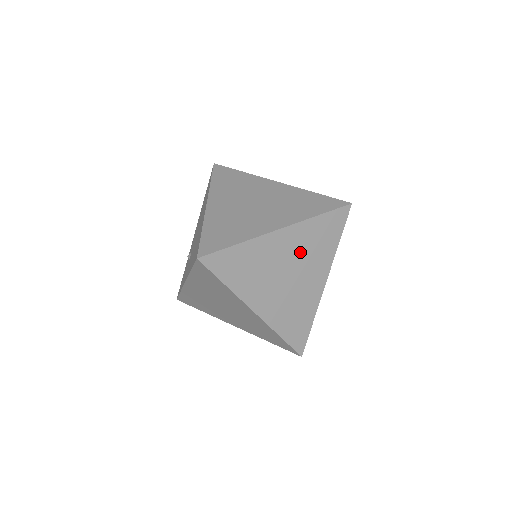
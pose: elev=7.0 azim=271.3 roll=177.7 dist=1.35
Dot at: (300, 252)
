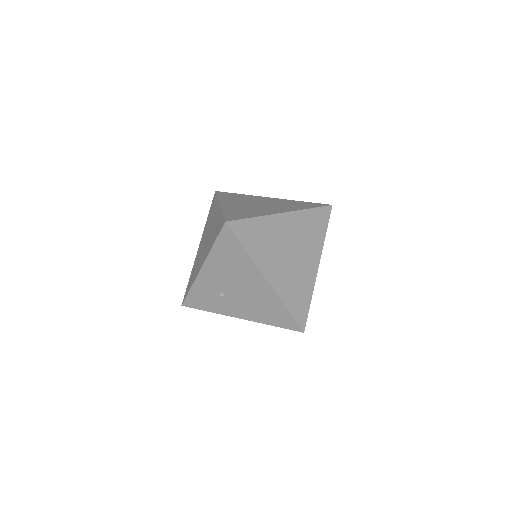
Dot at: occluded
